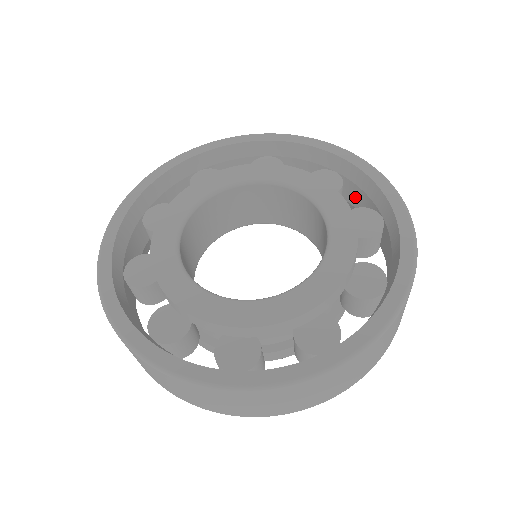
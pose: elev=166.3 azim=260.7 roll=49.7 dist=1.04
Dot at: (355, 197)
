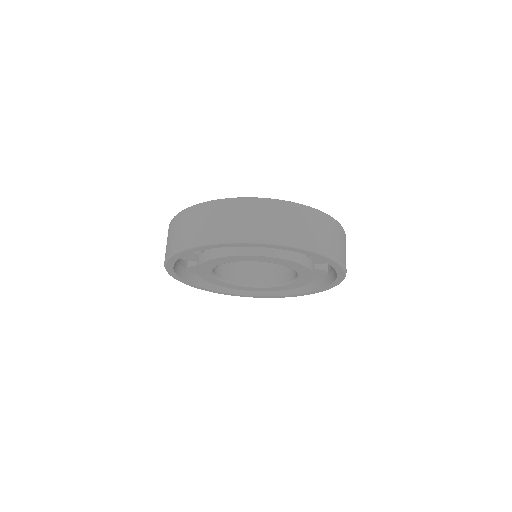
Dot at: occluded
